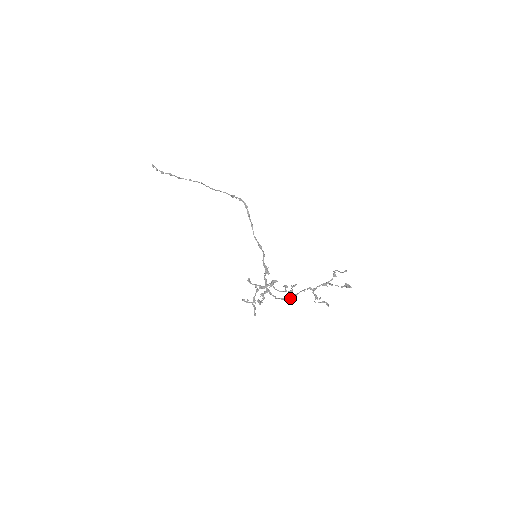
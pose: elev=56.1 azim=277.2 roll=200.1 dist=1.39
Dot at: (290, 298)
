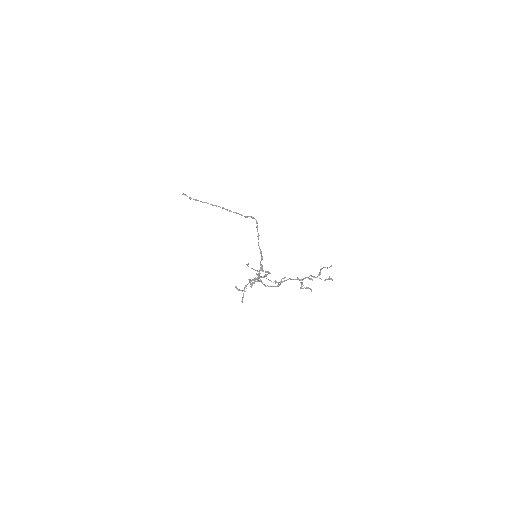
Dot at: (279, 284)
